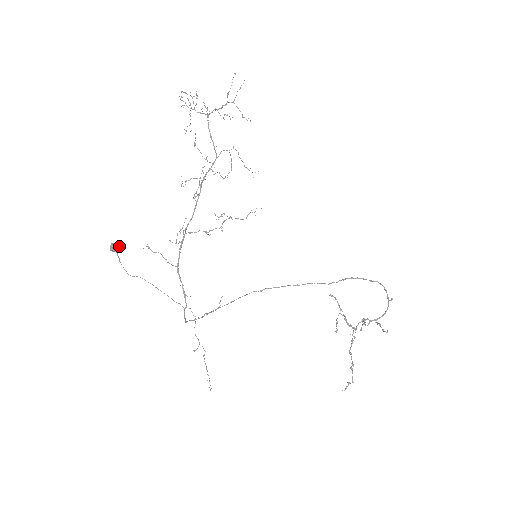
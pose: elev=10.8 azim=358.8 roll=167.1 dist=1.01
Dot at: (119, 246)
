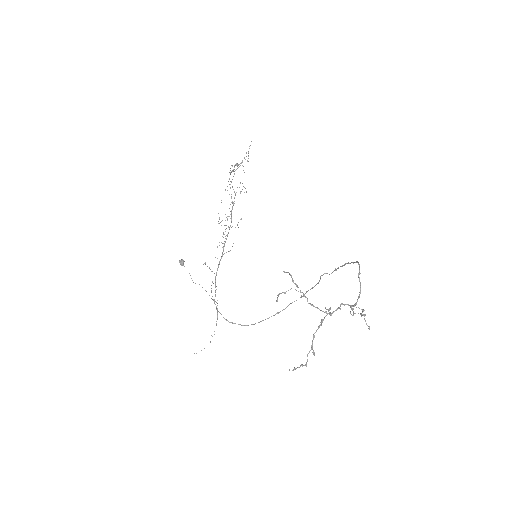
Dot at: (184, 261)
